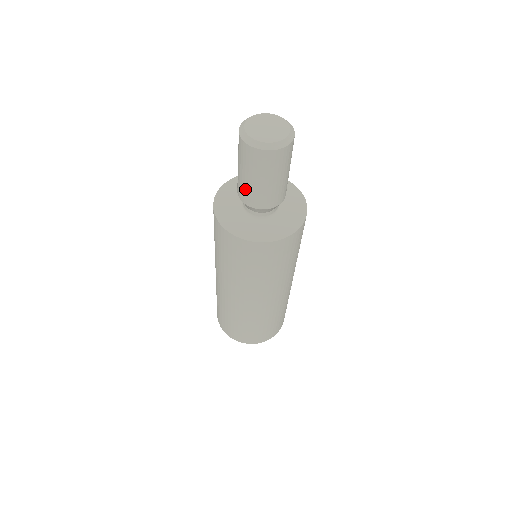
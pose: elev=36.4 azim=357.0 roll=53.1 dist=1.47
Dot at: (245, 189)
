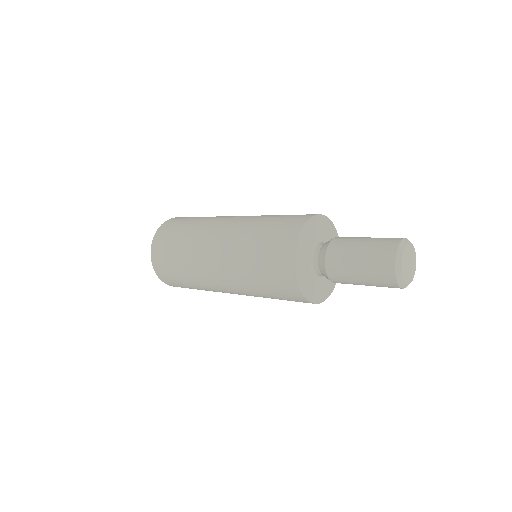
Dot at: (348, 283)
